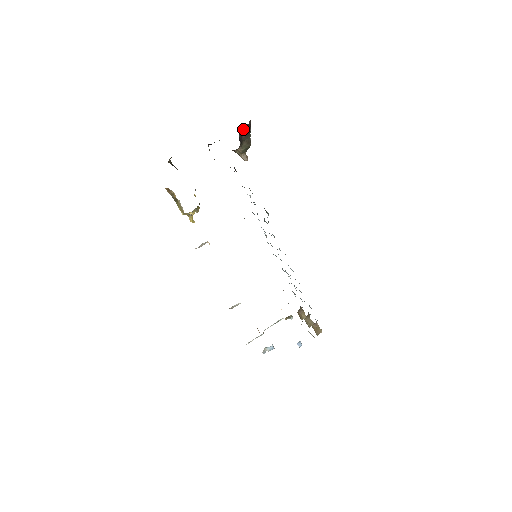
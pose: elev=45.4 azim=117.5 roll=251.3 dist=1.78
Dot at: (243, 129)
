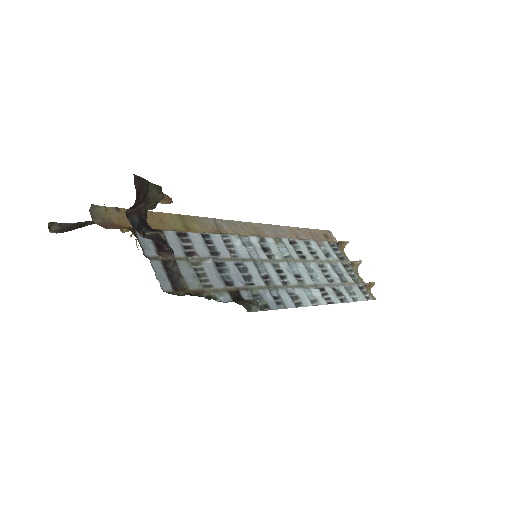
Dot at: (133, 206)
